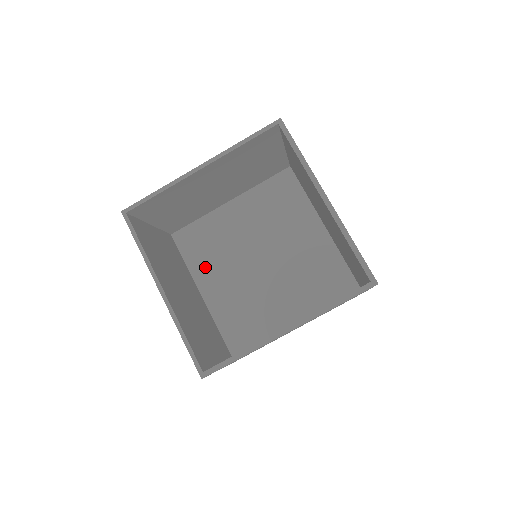
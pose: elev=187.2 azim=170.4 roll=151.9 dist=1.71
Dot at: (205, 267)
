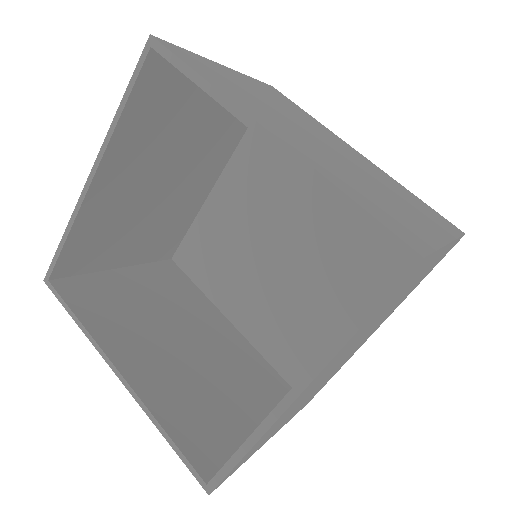
Dot at: (222, 286)
